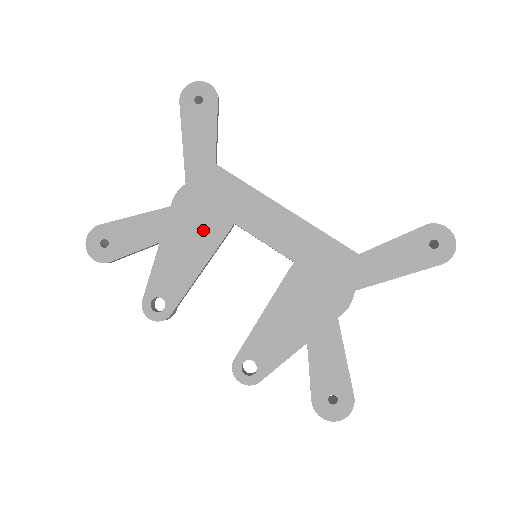
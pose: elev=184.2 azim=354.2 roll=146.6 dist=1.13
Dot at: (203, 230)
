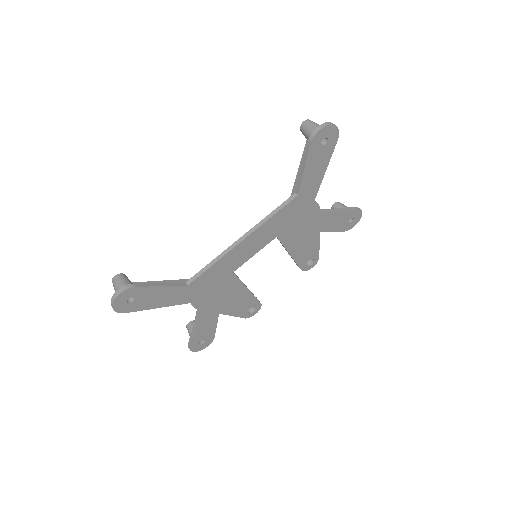
Dot at: (226, 290)
